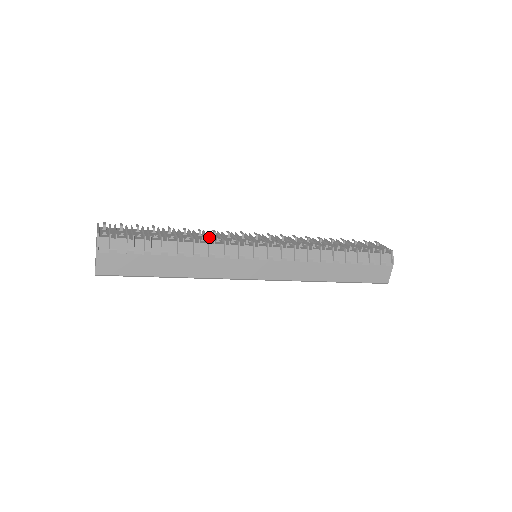
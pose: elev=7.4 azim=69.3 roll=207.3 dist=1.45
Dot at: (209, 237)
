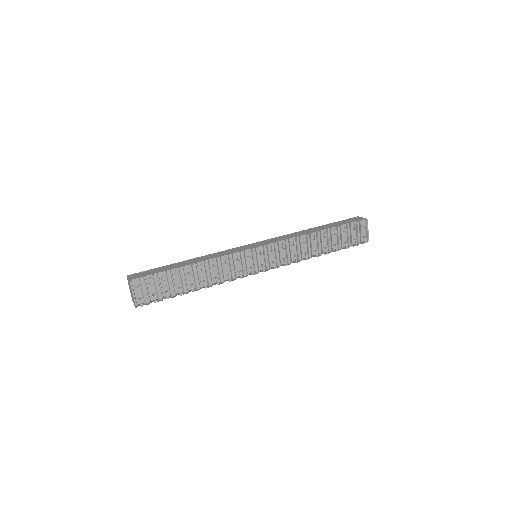
Dot at: (221, 266)
